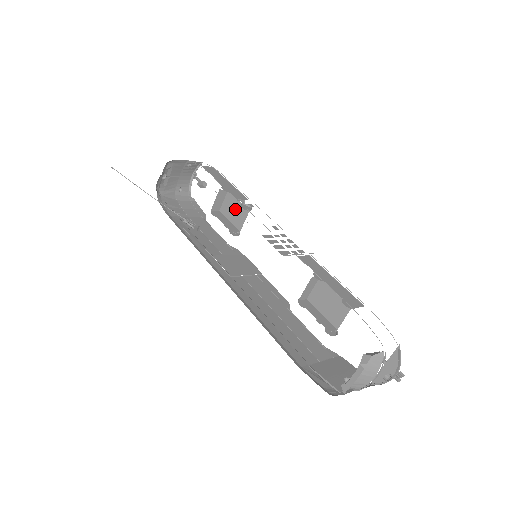
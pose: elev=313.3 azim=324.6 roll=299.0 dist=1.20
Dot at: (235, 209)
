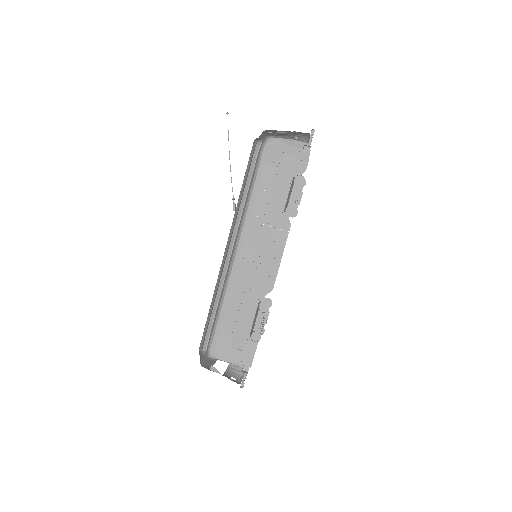
Dot at: occluded
